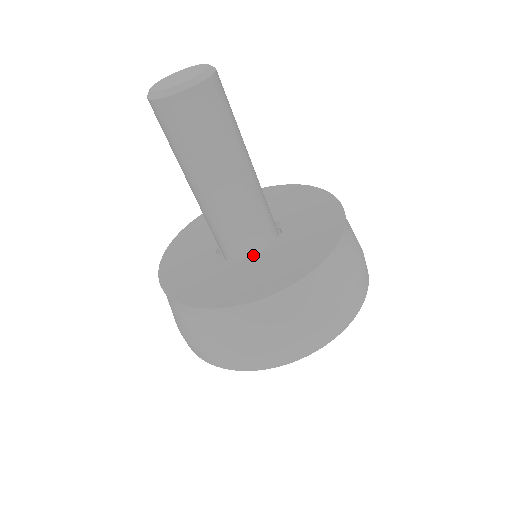
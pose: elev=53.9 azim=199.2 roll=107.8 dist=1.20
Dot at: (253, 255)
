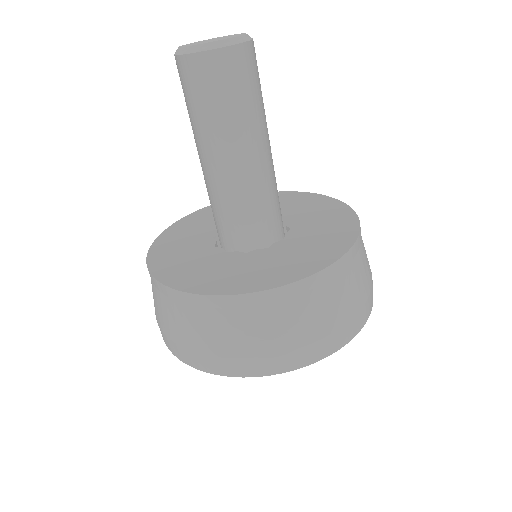
Dot at: (228, 250)
